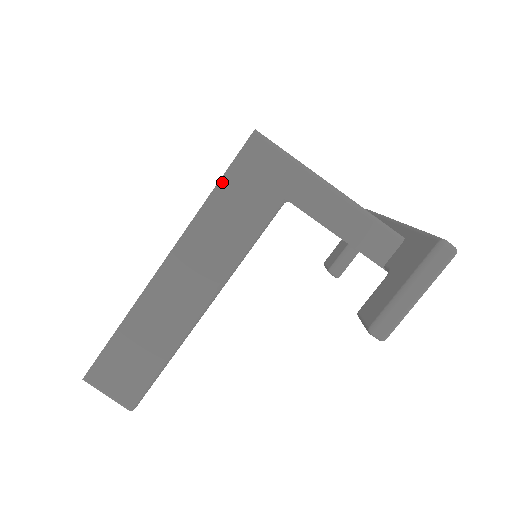
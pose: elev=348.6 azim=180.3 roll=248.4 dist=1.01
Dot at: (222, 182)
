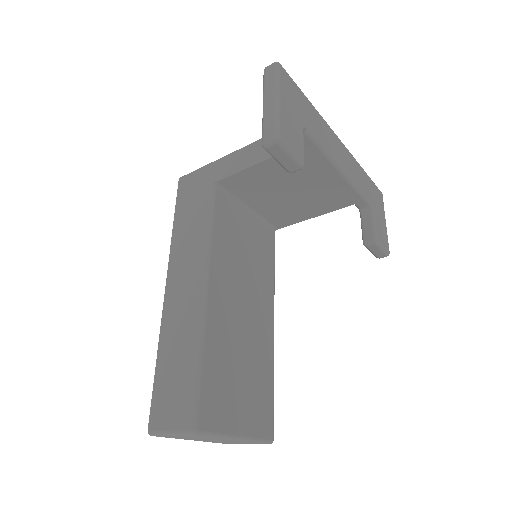
Dot at: (176, 214)
